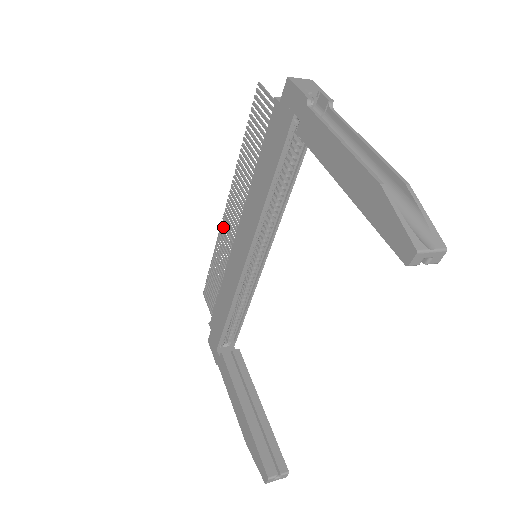
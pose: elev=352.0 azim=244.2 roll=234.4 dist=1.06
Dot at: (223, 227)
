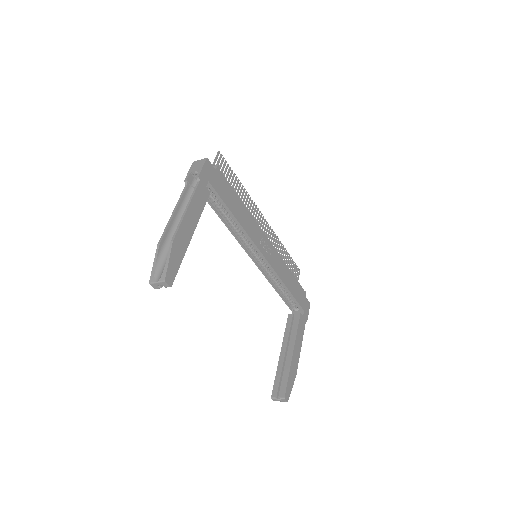
Dot at: (269, 231)
